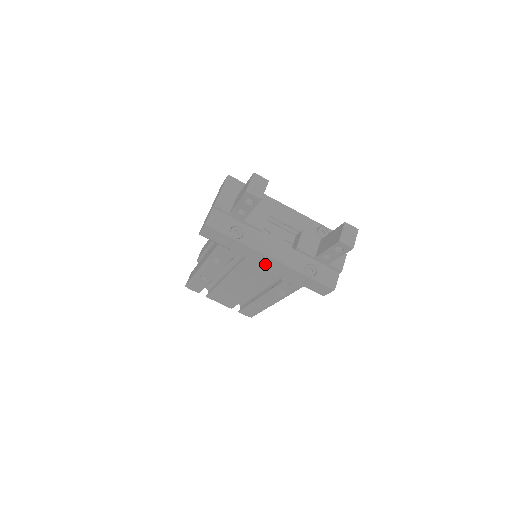
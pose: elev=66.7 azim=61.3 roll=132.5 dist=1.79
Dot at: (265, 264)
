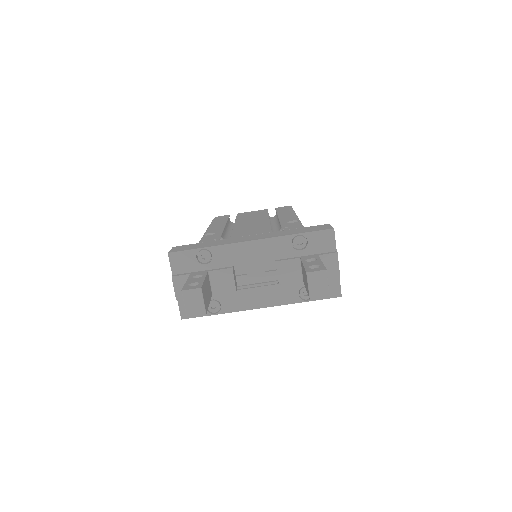
Dot at: occluded
